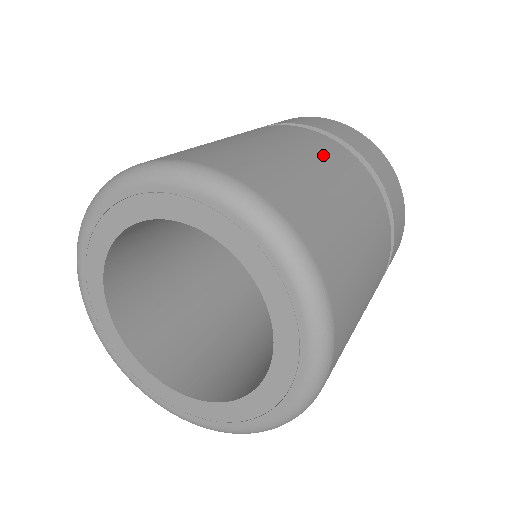
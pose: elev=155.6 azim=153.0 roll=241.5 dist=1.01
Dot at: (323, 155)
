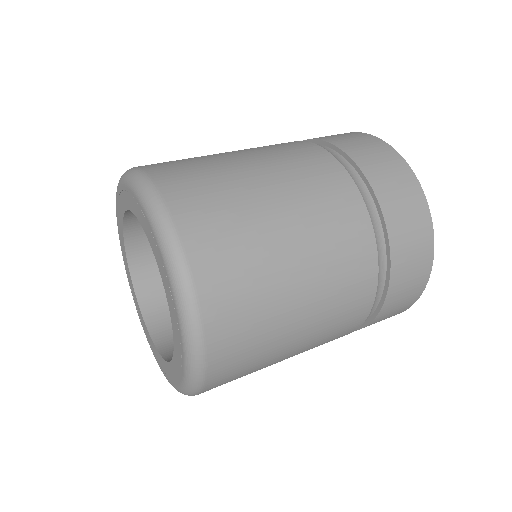
Dot at: (324, 230)
